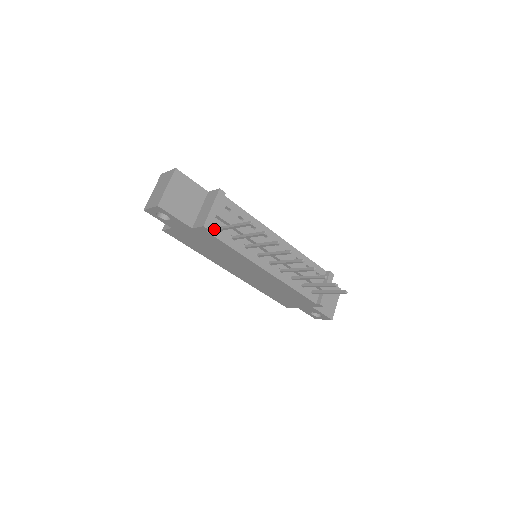
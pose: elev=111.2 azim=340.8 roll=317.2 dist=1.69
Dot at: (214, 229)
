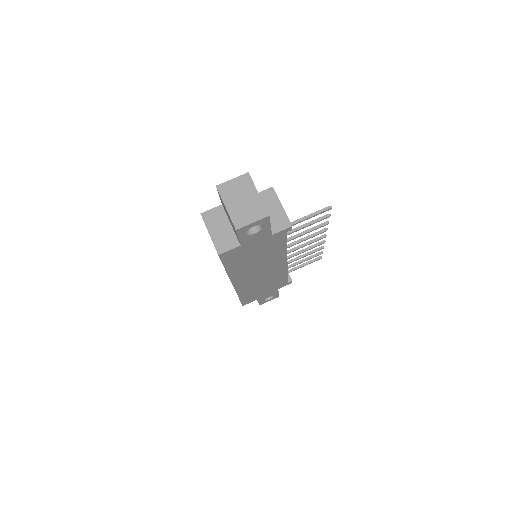
Dot at: occluded
